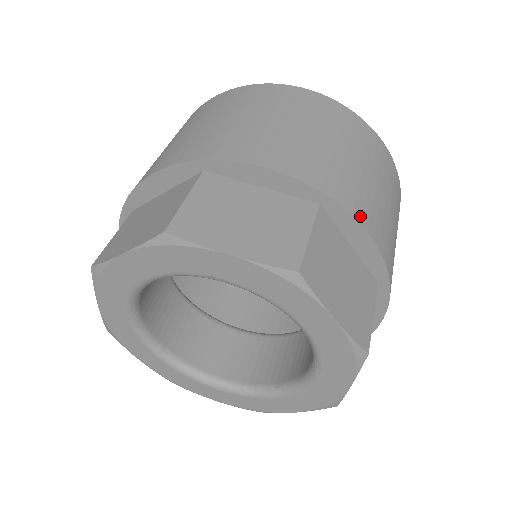
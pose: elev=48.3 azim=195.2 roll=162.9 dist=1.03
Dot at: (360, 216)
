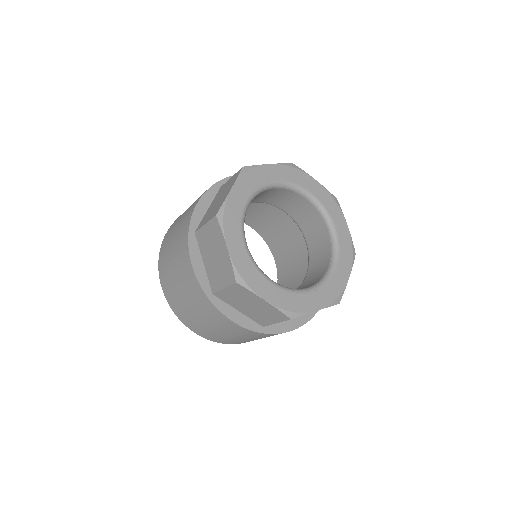
Dot at: occluded
